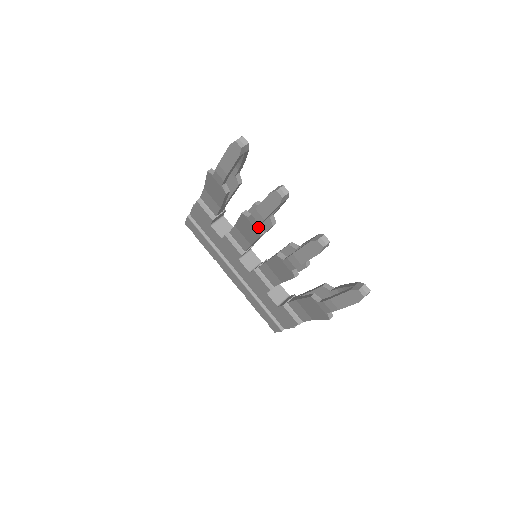
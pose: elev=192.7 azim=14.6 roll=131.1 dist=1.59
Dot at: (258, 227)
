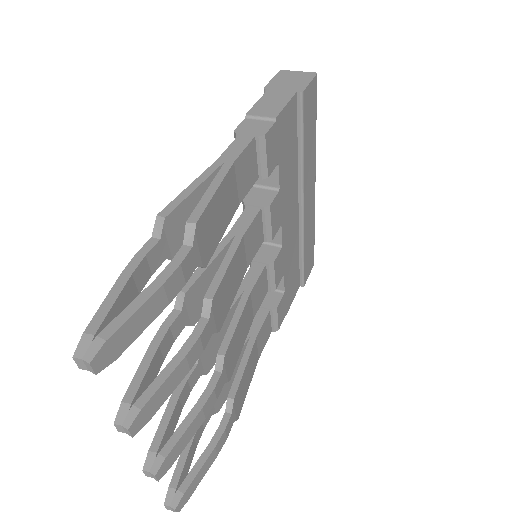
Dot at: occluded
